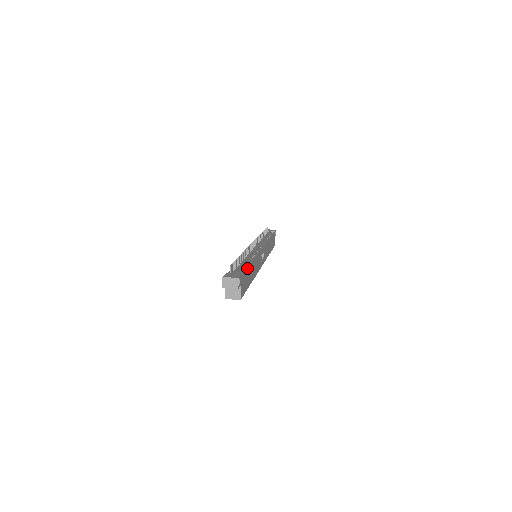
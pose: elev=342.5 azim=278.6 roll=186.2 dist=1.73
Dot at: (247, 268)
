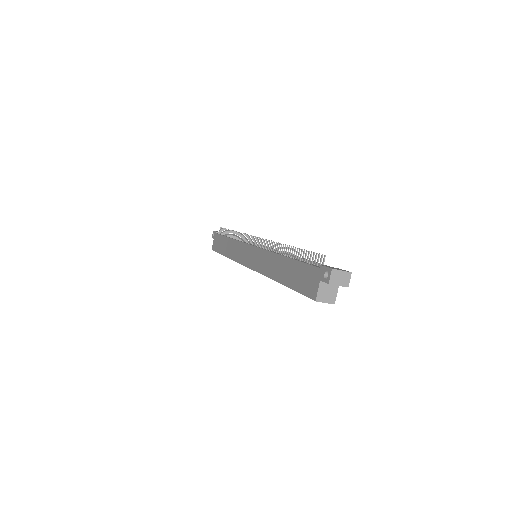
Dot at: occluded
